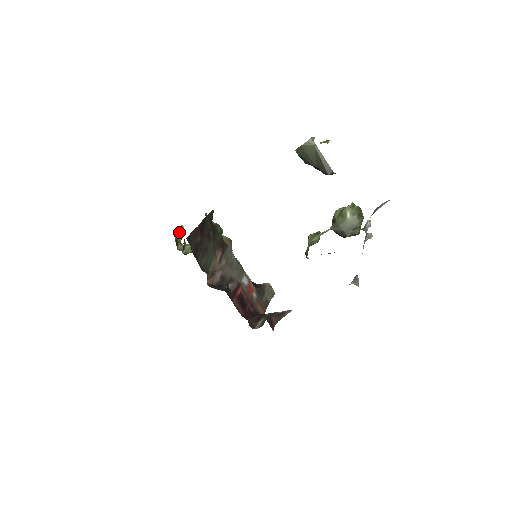
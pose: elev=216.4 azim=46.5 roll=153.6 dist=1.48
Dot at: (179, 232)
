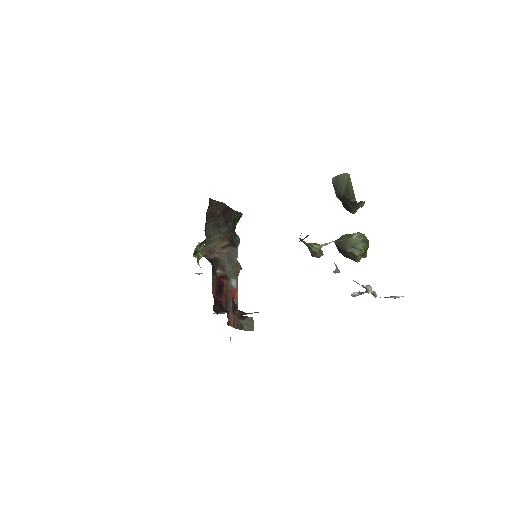
Dot at: occluded
